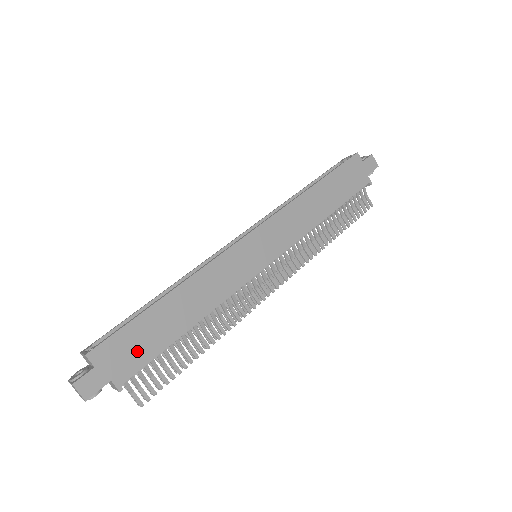
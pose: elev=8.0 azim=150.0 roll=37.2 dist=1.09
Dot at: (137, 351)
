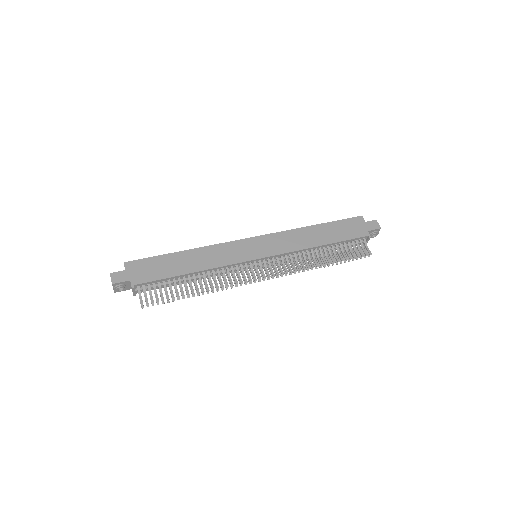
Dot at: (152, 272)
